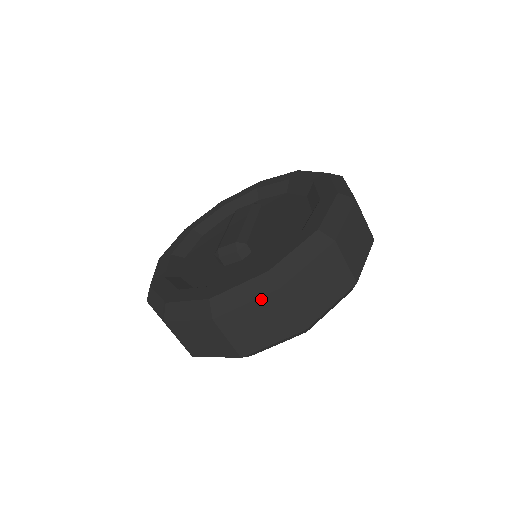
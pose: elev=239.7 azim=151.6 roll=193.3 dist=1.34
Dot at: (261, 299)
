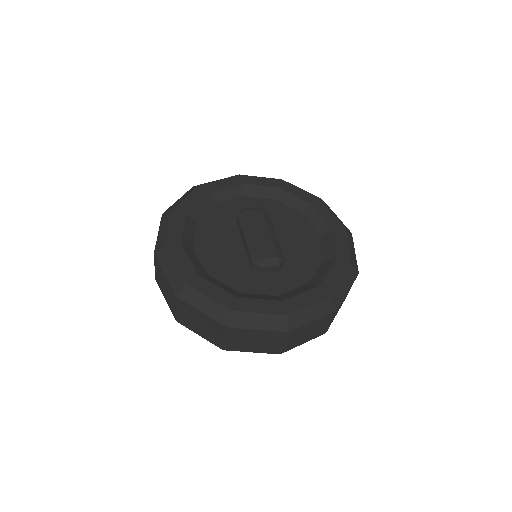
Dot at: (323, 317)
